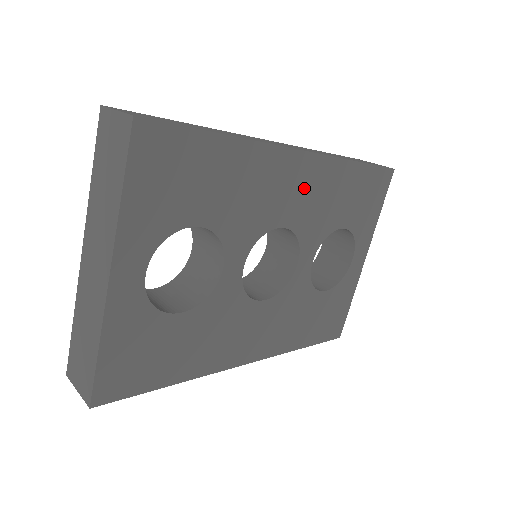
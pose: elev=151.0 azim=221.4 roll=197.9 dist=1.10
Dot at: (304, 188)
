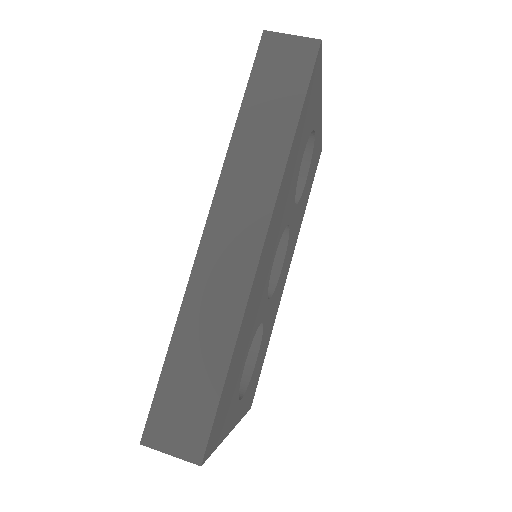
Dot at: (275, 230)
